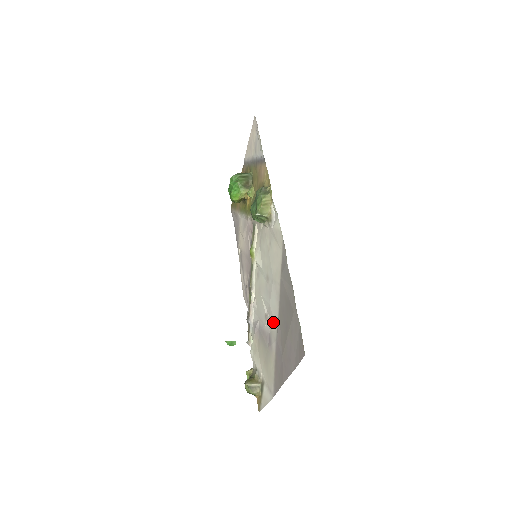
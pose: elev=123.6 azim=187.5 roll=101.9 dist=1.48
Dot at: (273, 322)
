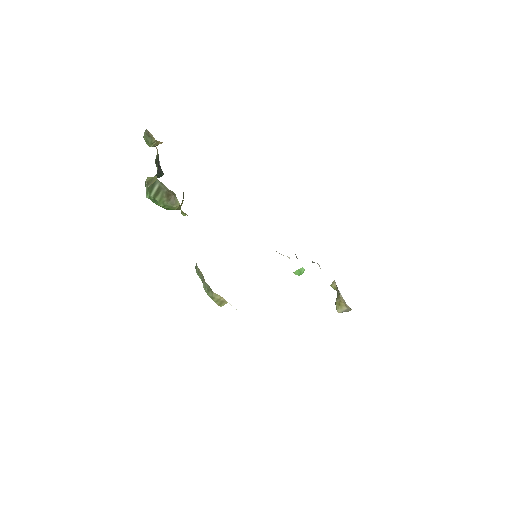
Dot at: occluded
